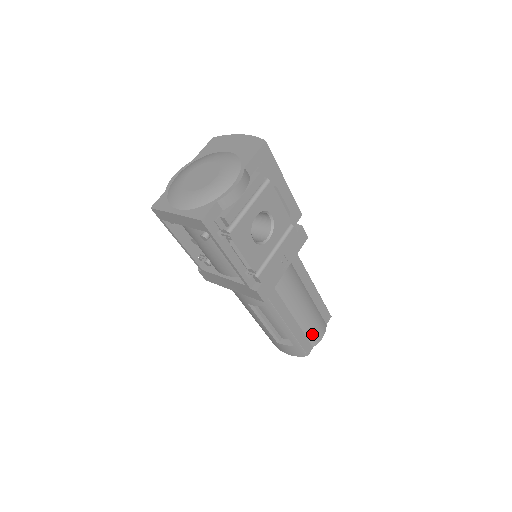
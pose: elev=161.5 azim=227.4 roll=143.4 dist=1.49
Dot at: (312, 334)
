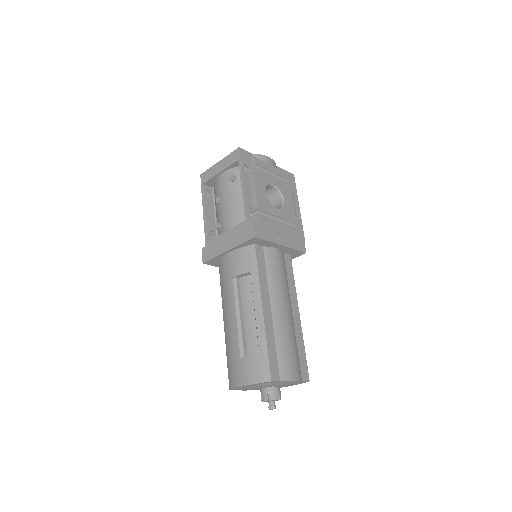
Dot at: (284, 358)
